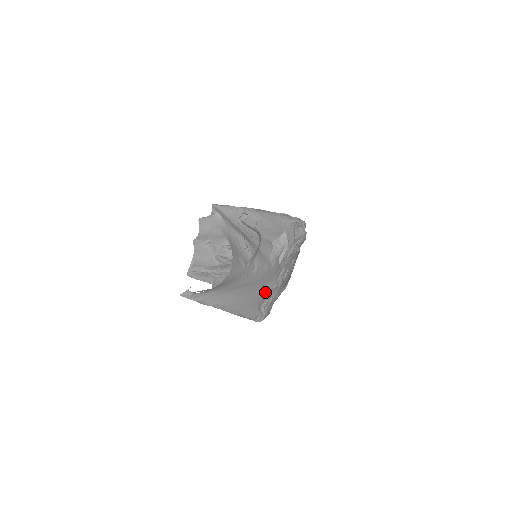
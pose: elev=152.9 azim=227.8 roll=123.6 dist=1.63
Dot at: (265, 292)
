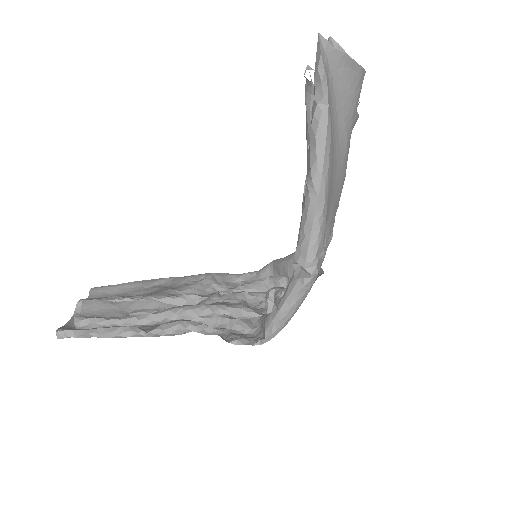
Dot at: (331, 218)
